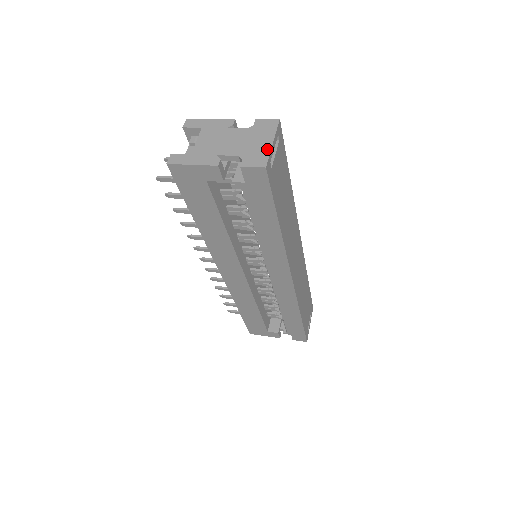
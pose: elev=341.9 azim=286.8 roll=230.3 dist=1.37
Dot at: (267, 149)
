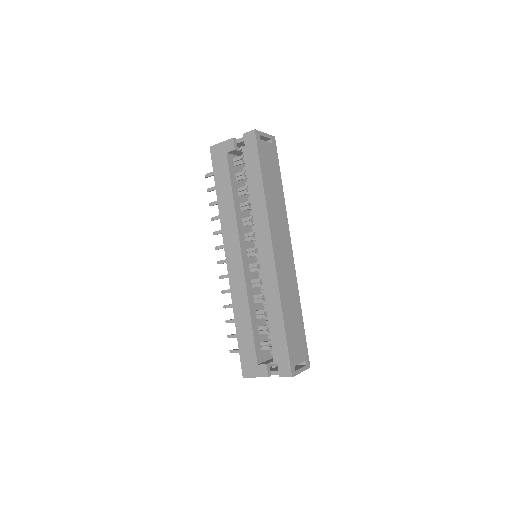
Dot at: (260, 132)
